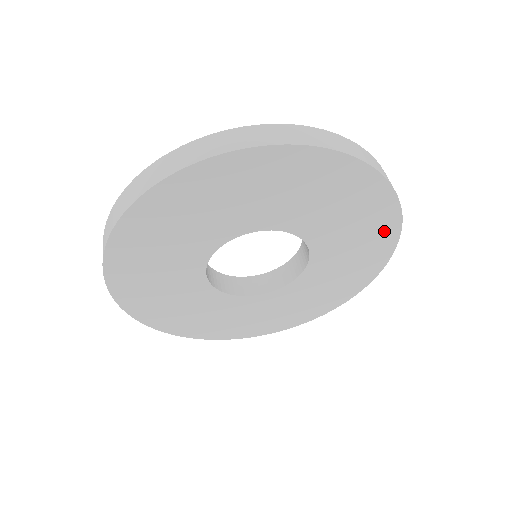
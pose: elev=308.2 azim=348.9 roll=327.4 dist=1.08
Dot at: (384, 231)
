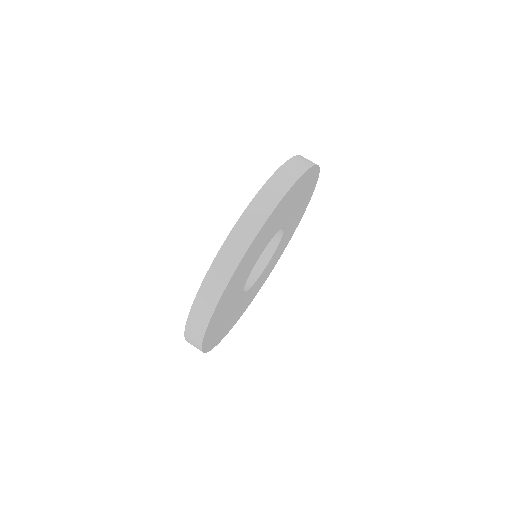
Dot at: (310, 177)
